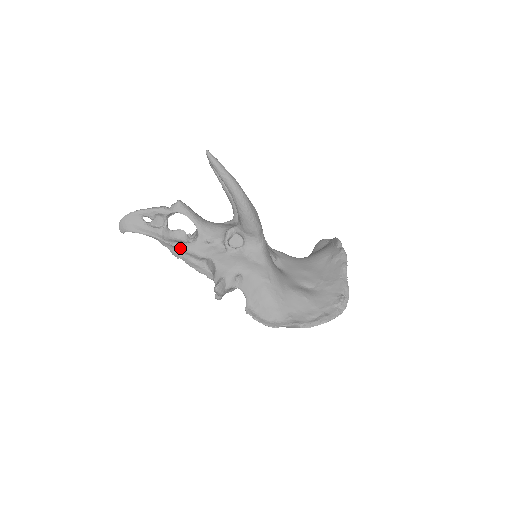
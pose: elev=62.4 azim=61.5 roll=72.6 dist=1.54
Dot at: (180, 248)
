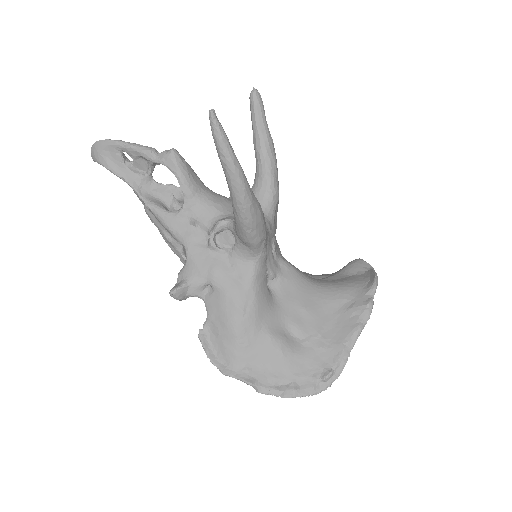
Dot at: (154, 214)
